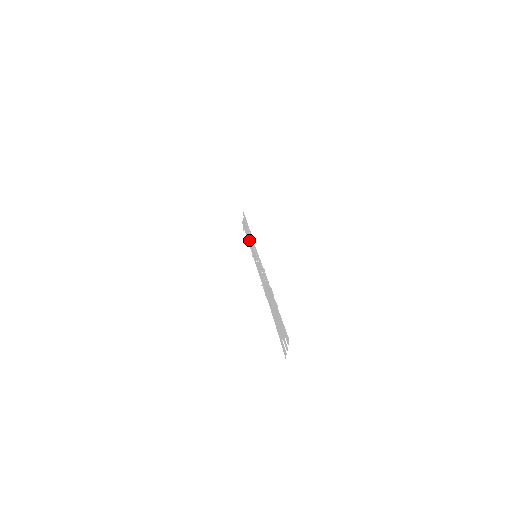
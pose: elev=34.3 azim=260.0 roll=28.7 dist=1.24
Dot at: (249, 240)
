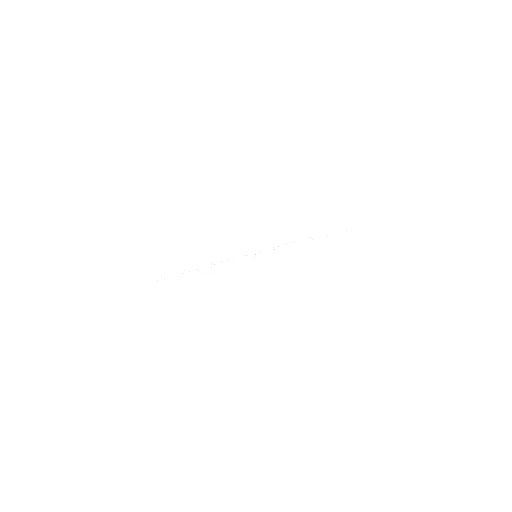
Dot at: (215, 268)
